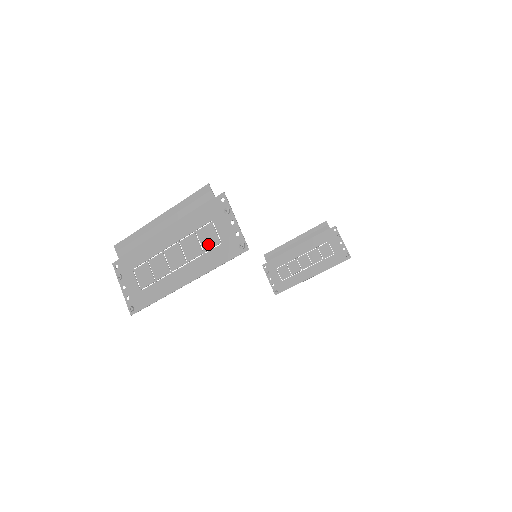
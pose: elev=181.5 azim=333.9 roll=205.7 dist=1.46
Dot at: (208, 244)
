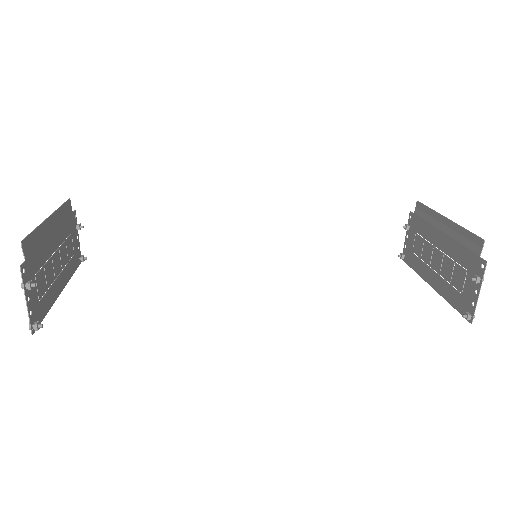
Dot at: (43, 288)
